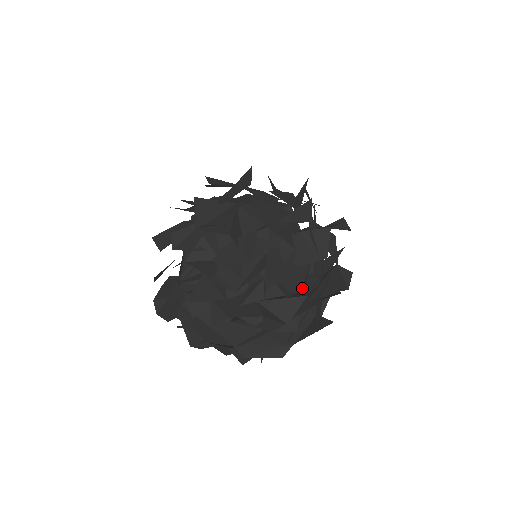
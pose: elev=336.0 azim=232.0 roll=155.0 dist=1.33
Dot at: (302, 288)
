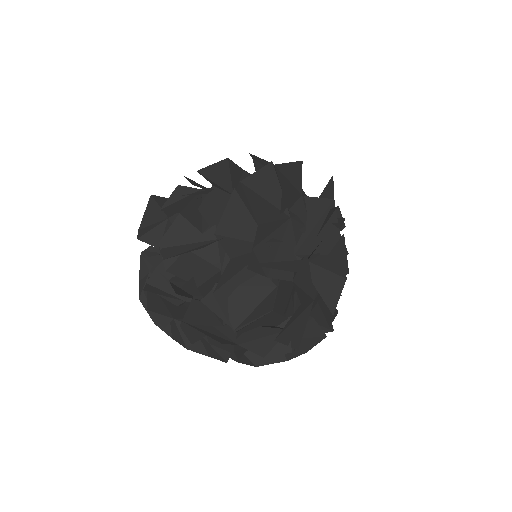
Dot at: occluded
